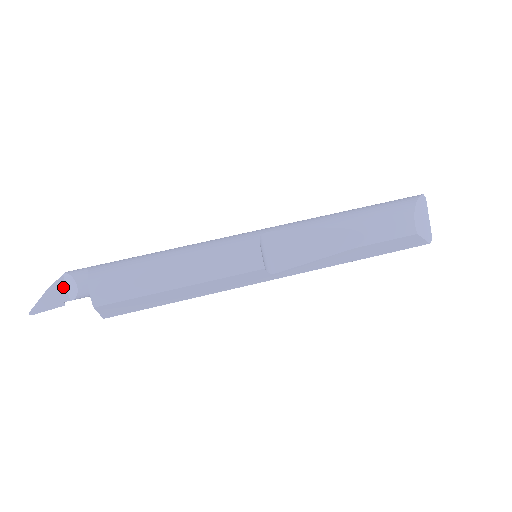
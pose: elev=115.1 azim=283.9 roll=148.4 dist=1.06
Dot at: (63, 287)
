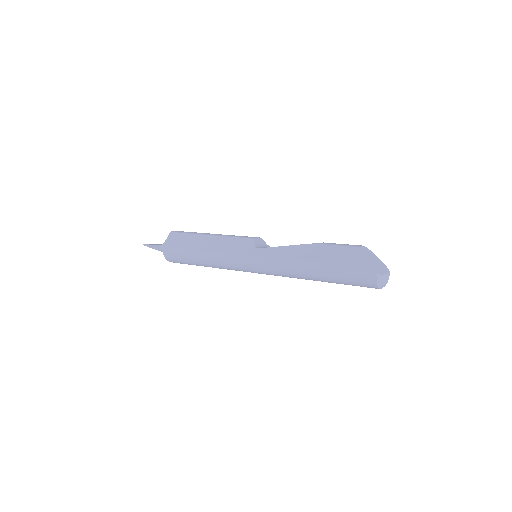
Dot at: occluded
